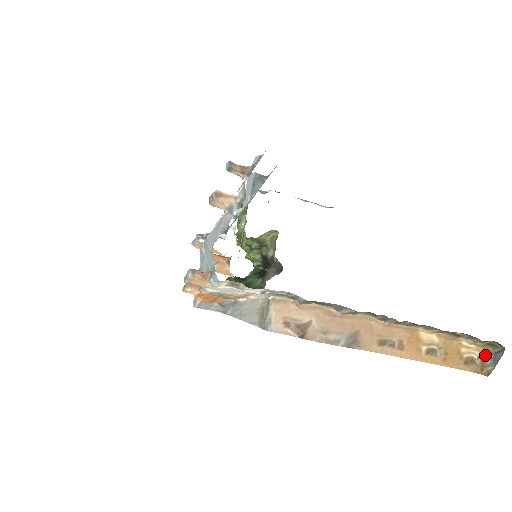
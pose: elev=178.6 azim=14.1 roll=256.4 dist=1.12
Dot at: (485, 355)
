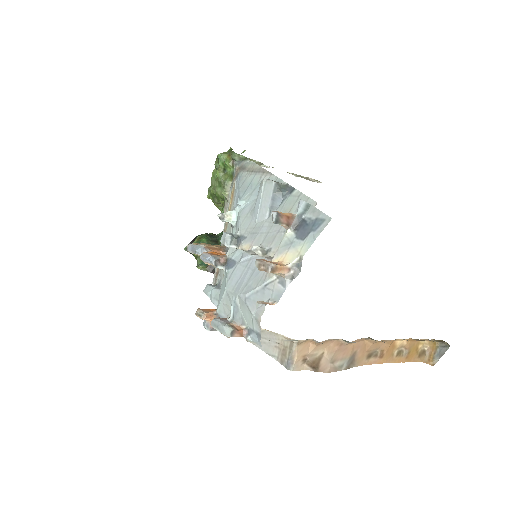
Dot at: (433, 348)
